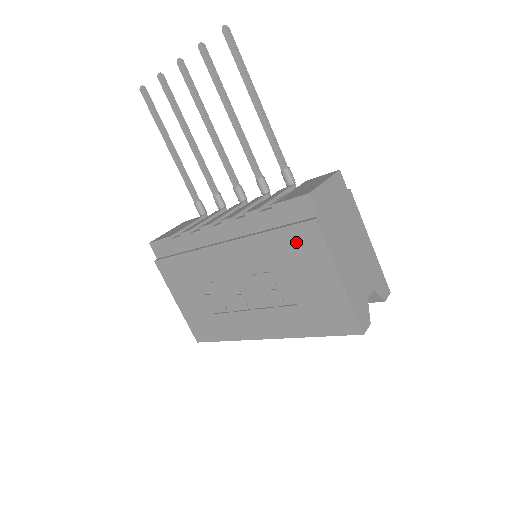
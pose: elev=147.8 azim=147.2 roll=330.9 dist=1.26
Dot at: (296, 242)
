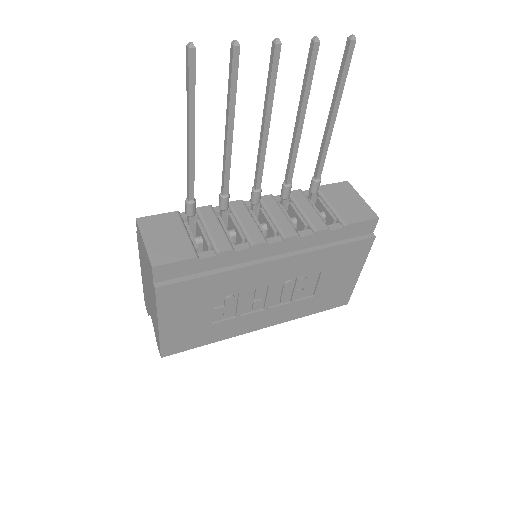
Dot at: (349, 253)
